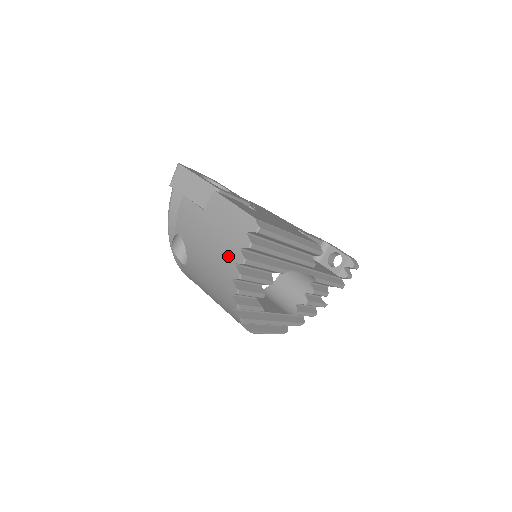
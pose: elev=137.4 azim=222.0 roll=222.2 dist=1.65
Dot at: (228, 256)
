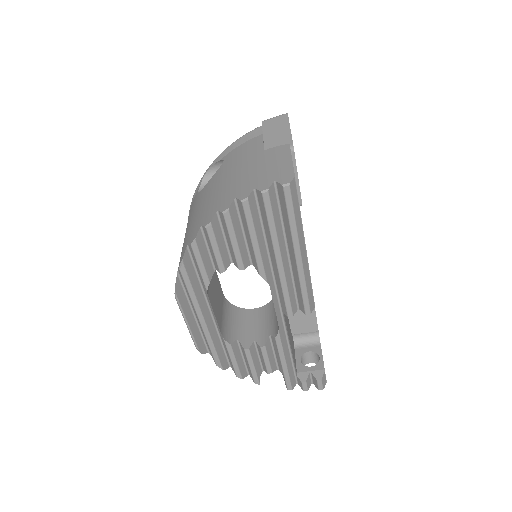
Dot at: (238, 189)
